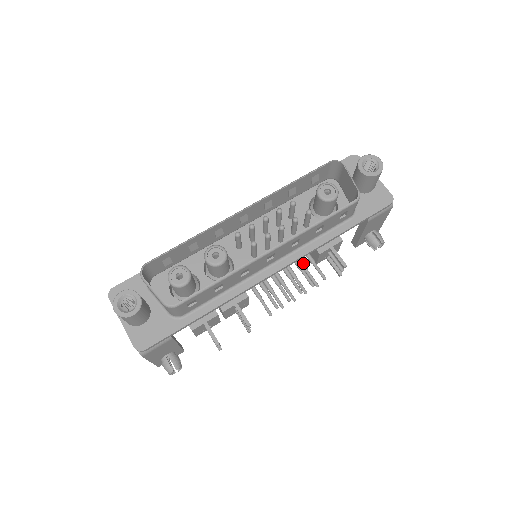
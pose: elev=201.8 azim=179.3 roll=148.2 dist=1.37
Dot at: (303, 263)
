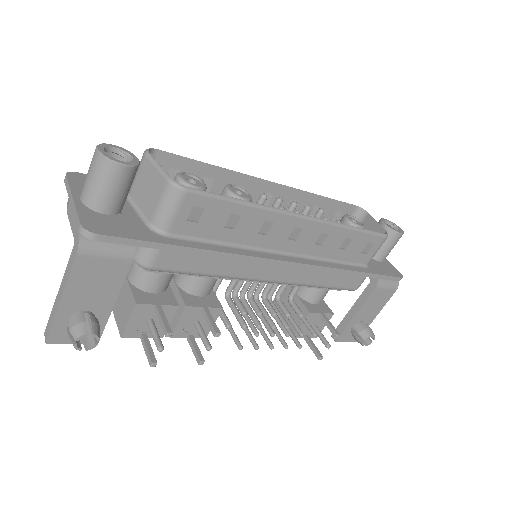
Dot at: occluded
